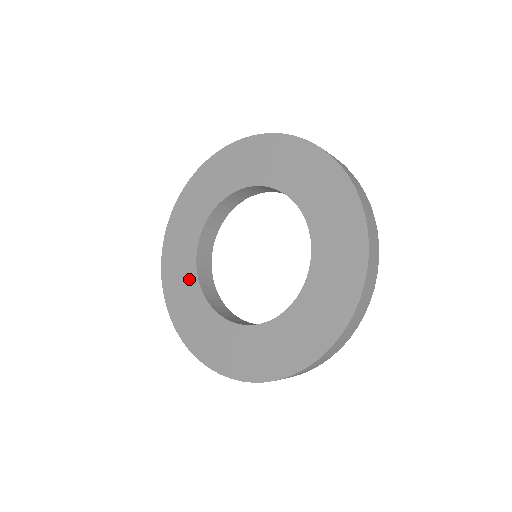
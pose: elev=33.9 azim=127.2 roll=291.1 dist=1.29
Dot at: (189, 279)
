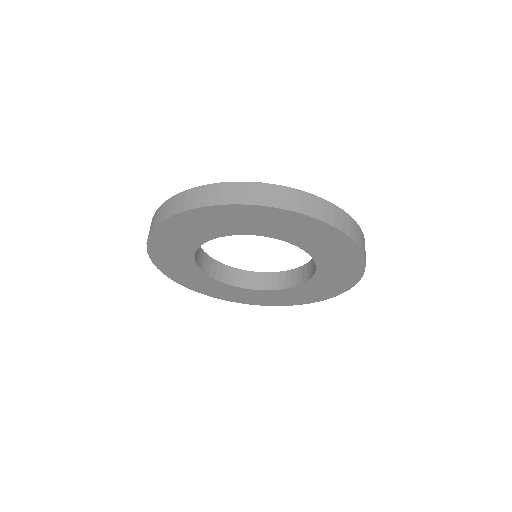
Dot at: occluded
